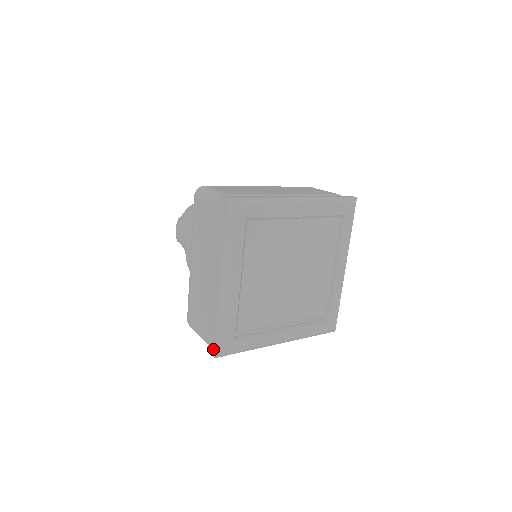
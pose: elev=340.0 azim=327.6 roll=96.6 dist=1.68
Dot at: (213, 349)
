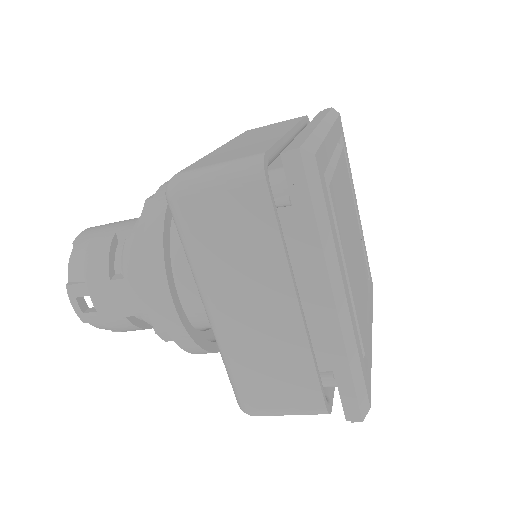
Dot at: (292, 146)
